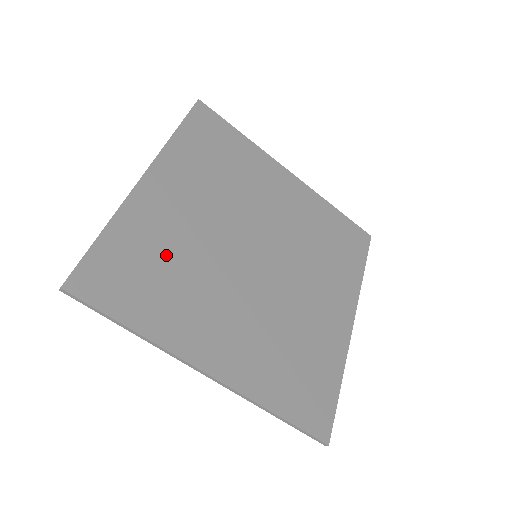
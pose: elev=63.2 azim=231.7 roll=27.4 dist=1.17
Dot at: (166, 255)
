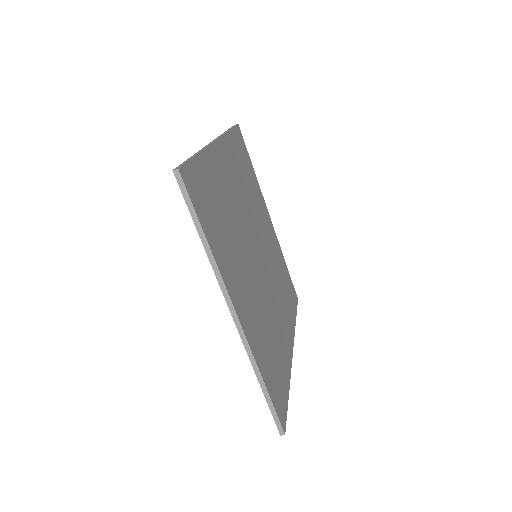
Dot at: (223, 207)
